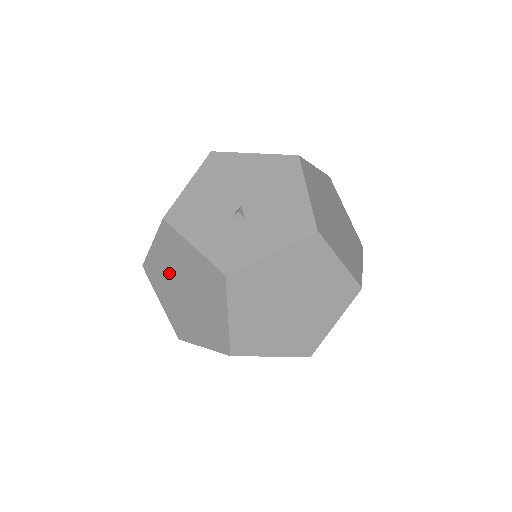
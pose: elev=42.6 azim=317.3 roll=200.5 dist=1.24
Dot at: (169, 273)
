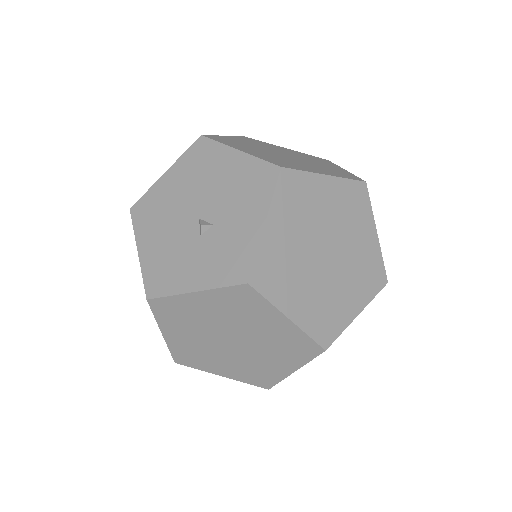
Dot at: (201, 341)
